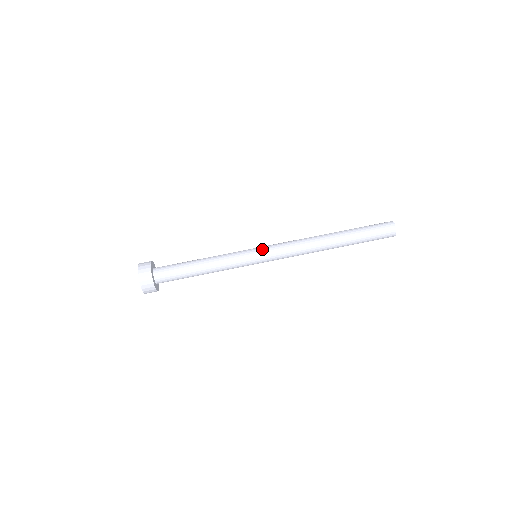
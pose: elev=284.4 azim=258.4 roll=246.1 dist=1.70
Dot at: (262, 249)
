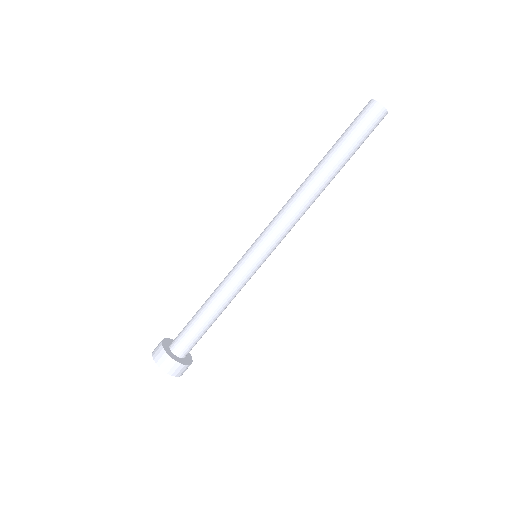
Dot at: (253, 243)
